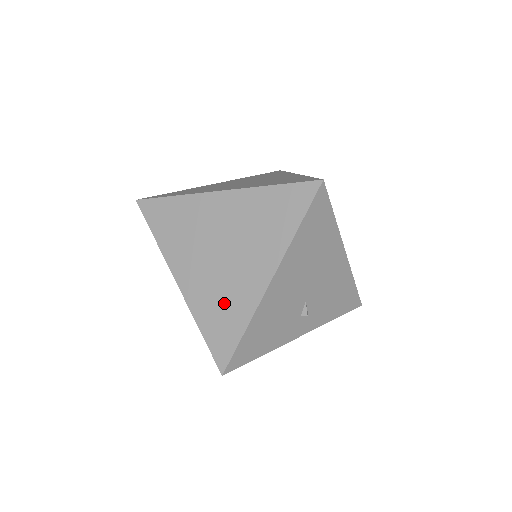
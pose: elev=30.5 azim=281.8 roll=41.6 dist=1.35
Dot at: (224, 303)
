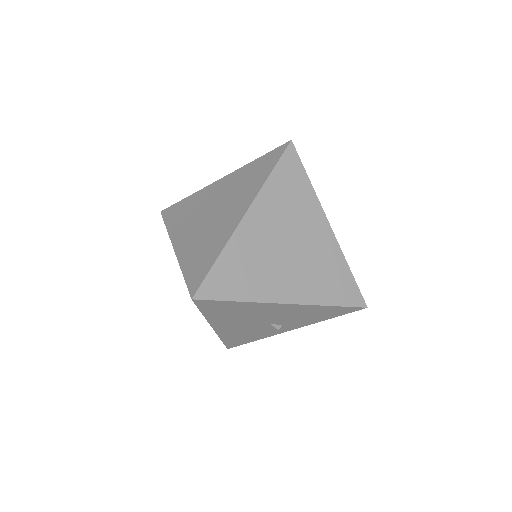
Dot at: occluded
